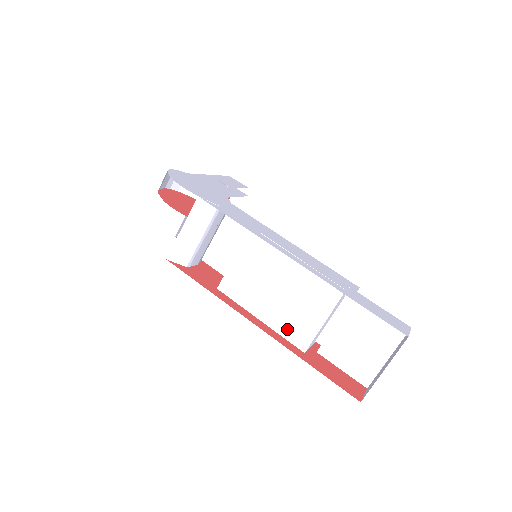
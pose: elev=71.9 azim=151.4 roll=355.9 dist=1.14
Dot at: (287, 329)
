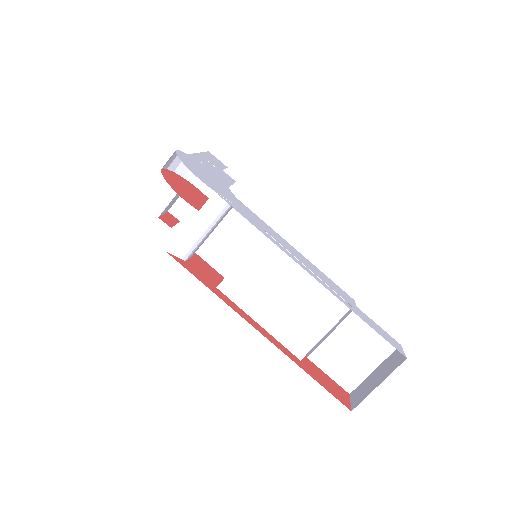
Dot at: (286, 336)
